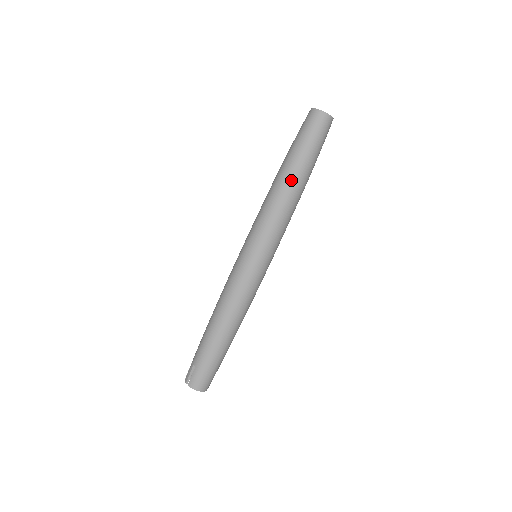
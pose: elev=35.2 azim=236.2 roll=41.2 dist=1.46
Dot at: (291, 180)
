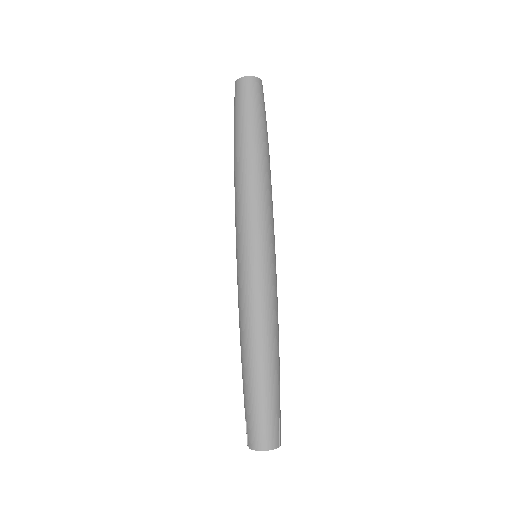
Dot at: (242, 156)
